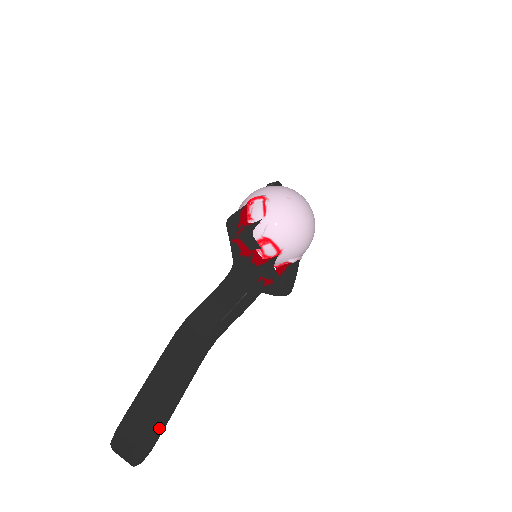
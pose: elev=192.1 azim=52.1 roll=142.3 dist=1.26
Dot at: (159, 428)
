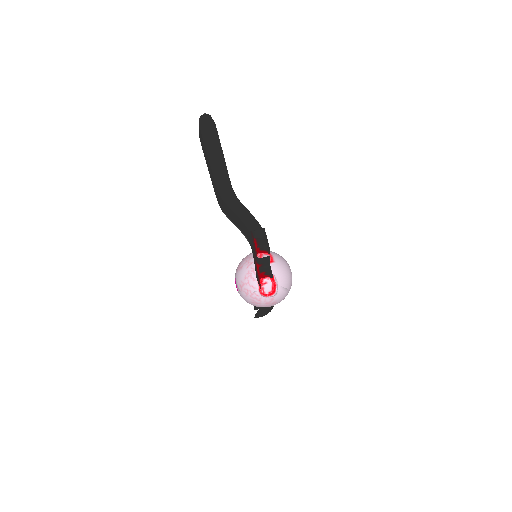
Dot at: occluded
